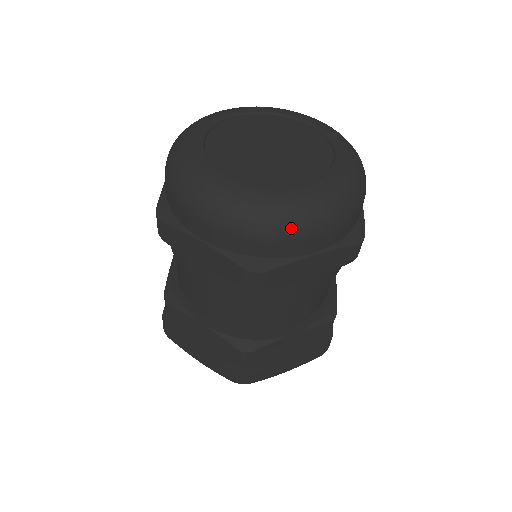
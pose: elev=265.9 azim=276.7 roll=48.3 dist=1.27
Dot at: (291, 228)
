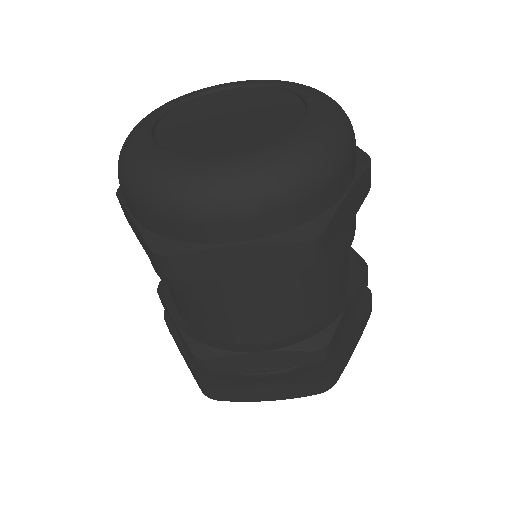
Dot at: (323, 168)
